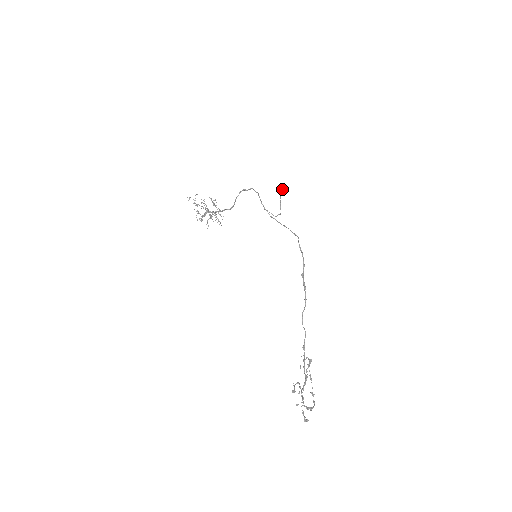
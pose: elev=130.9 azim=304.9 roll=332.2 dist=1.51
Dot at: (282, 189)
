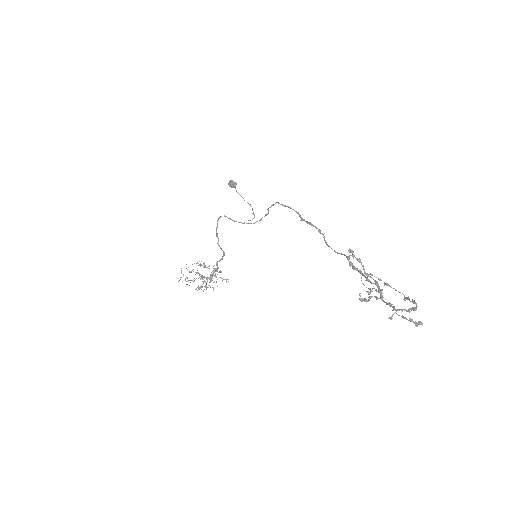
Dot at: (231, 184)
